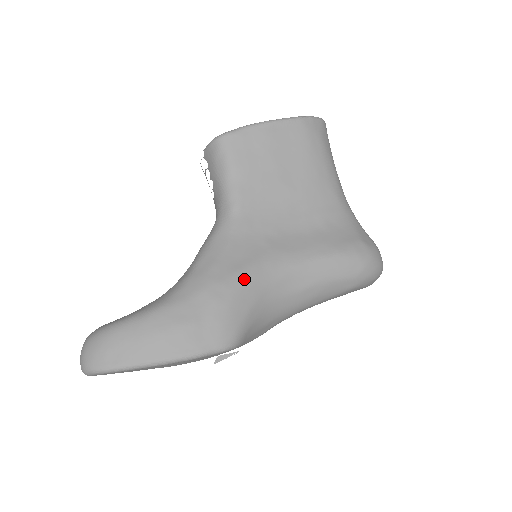
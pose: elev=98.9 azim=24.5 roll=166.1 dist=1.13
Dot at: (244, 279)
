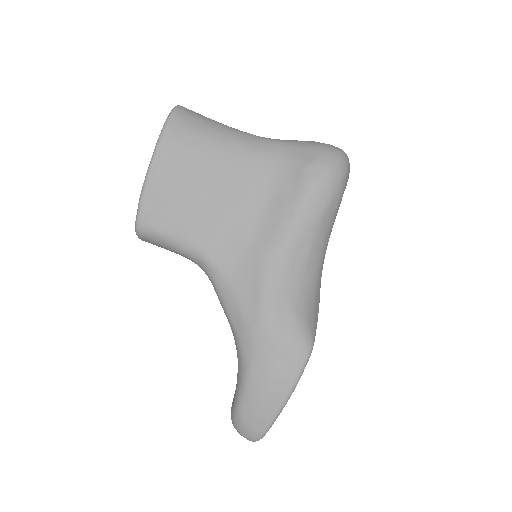
Dot at: (268, 302)
